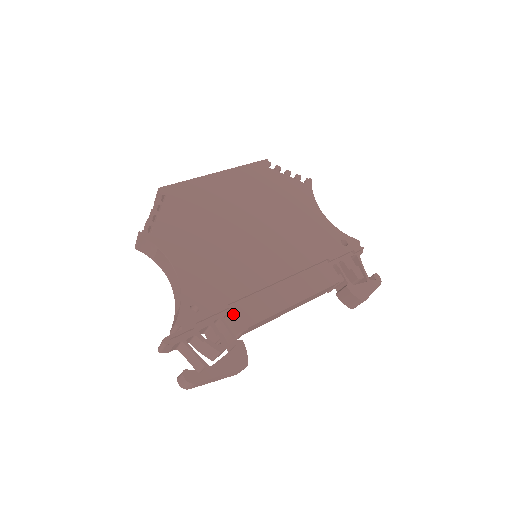
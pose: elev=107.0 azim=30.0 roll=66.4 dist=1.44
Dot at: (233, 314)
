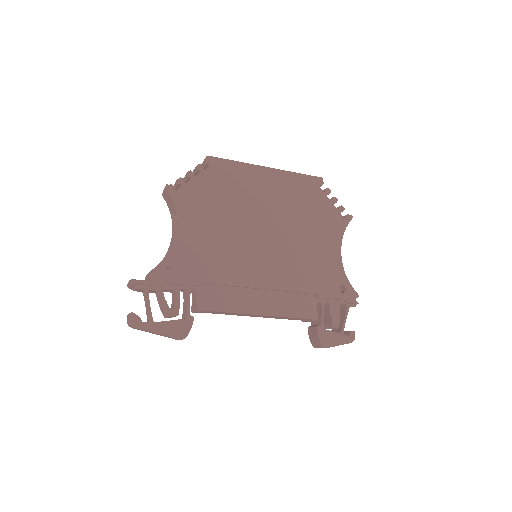
Dot at: (200, 292)
